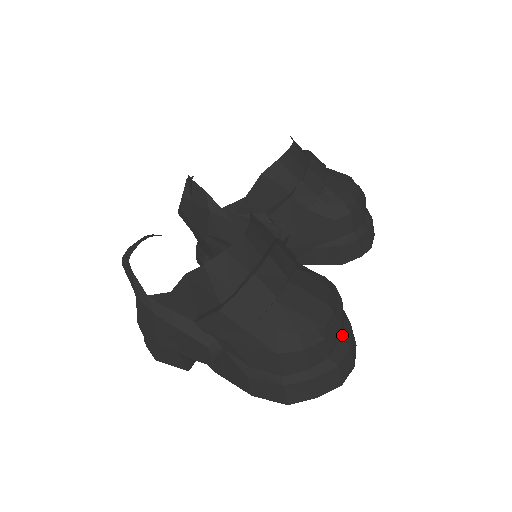
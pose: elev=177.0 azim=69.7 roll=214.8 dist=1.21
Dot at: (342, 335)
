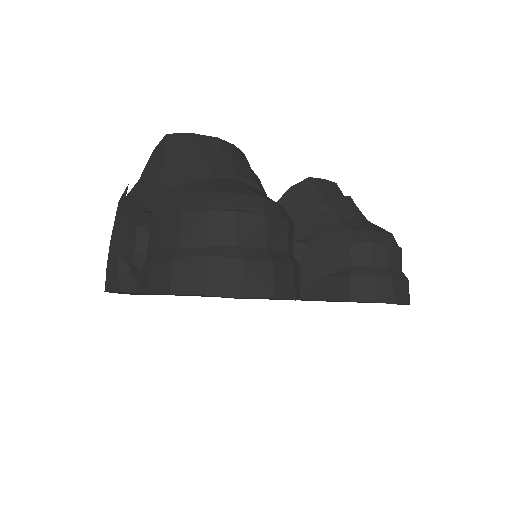
Dot at: (270, 249)
